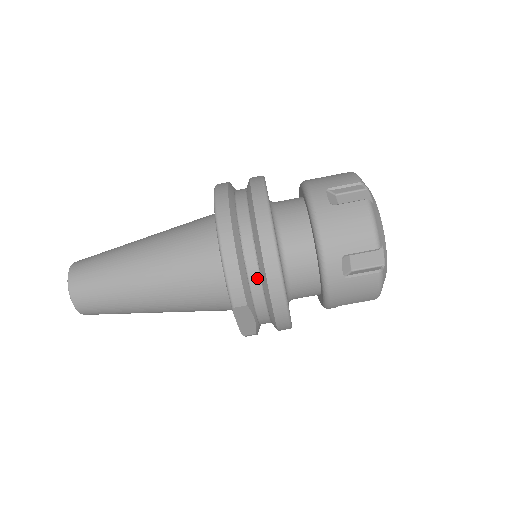
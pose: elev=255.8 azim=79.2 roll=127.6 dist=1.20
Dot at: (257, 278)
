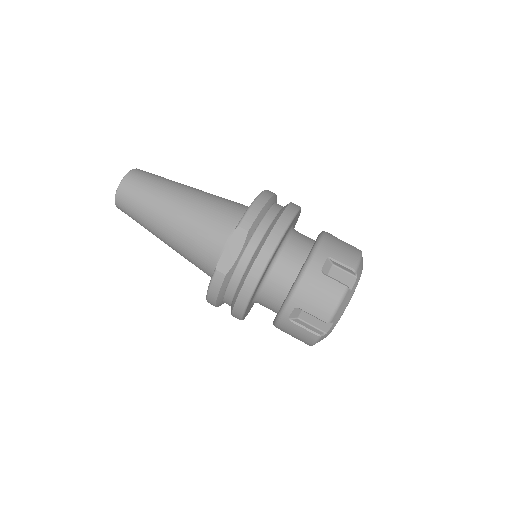
Dot at: (266, 226)
